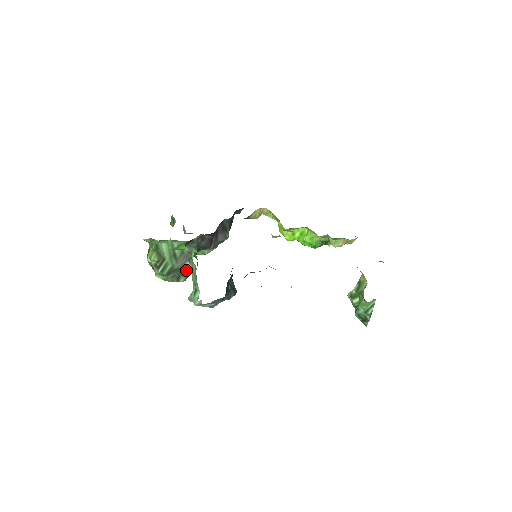
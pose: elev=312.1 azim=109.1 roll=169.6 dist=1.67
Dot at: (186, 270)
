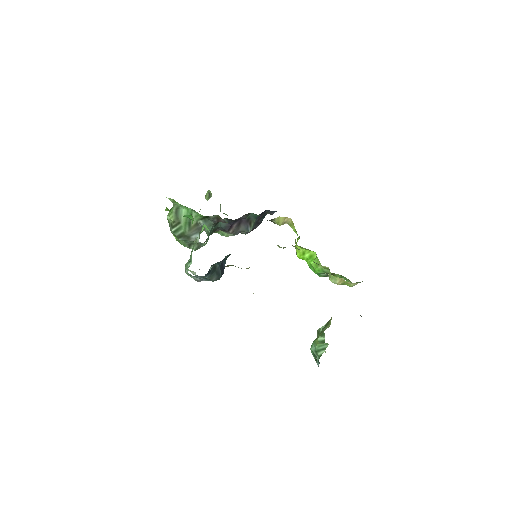
Dot at: (195, 240)
